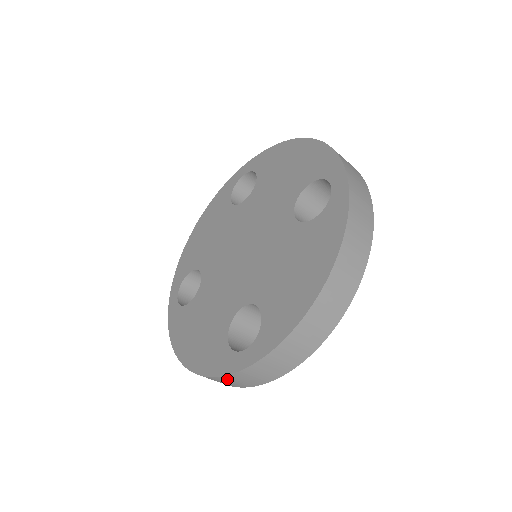
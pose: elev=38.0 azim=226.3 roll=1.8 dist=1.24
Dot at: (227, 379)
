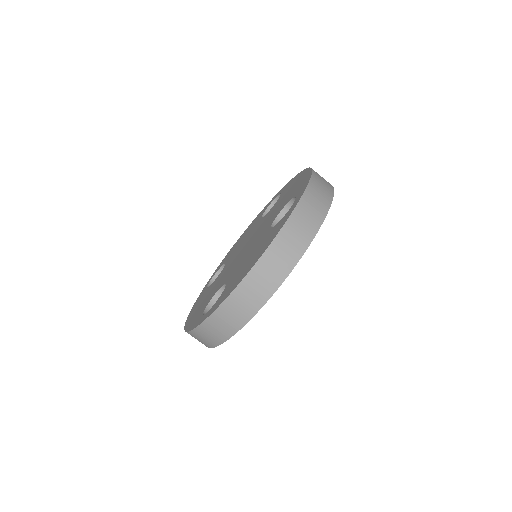
Dot at: (297, 219)
